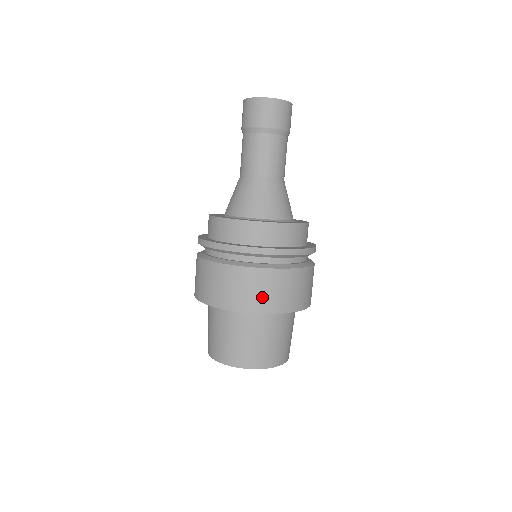
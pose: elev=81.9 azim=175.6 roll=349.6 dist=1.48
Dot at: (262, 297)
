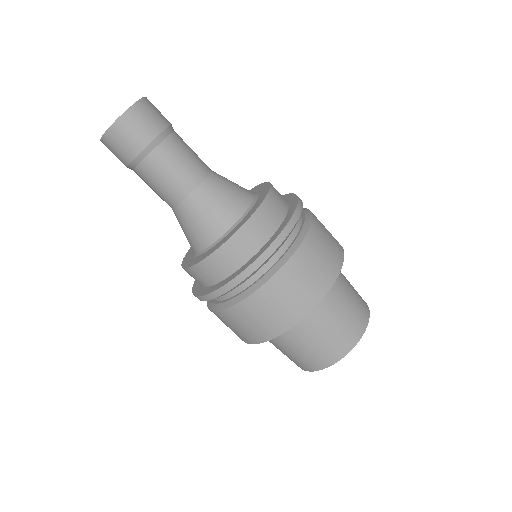
Dot at: (243, 332)
